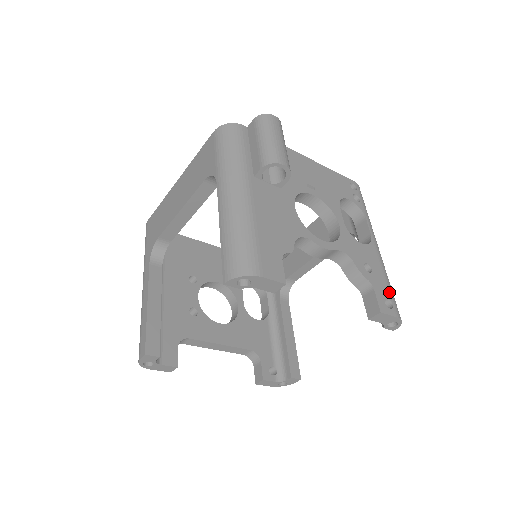
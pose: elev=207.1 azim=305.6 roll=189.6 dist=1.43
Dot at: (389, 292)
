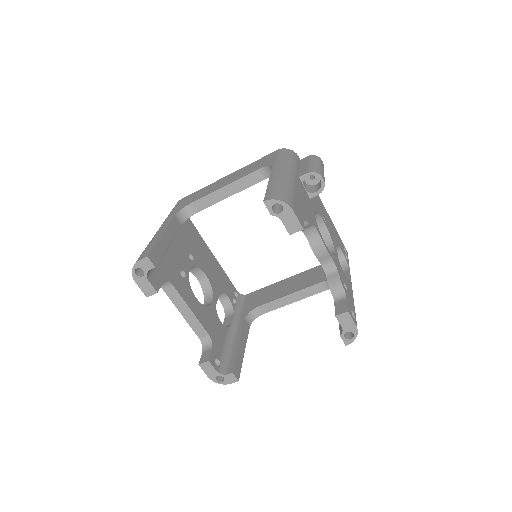
Dot at: occluded
